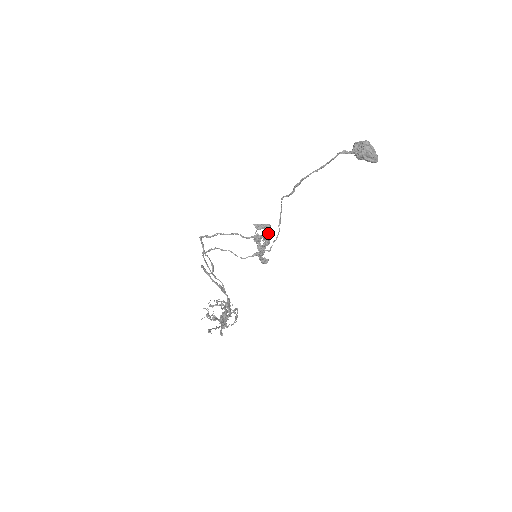
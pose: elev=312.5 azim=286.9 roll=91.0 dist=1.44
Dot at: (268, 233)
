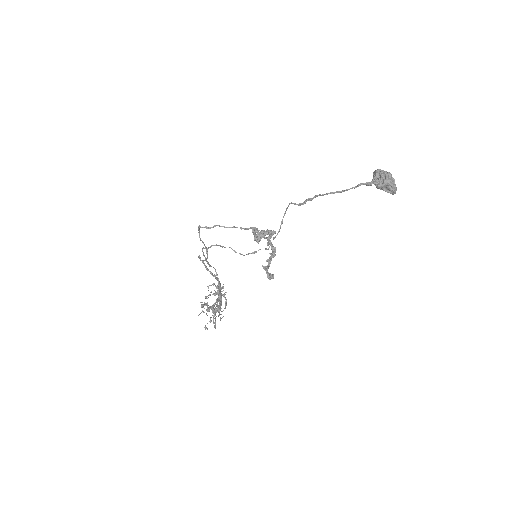
Dot at: (271, 236)
